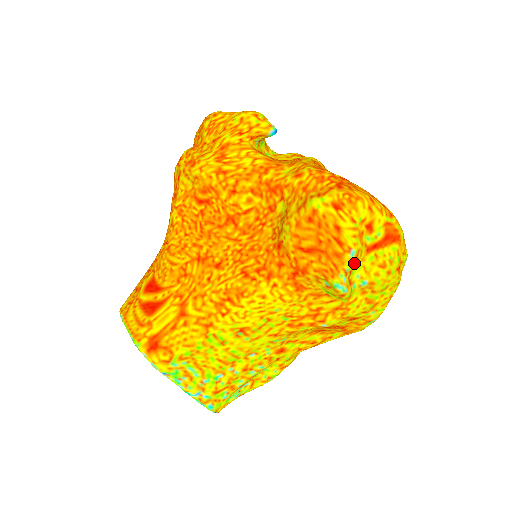
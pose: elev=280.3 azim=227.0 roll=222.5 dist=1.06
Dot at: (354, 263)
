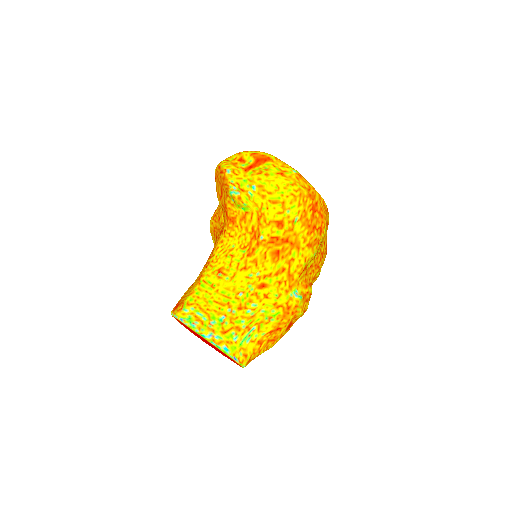
Dot at: (235, 177)
